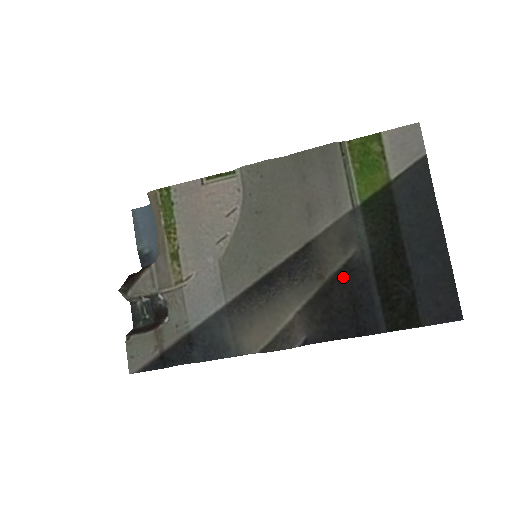
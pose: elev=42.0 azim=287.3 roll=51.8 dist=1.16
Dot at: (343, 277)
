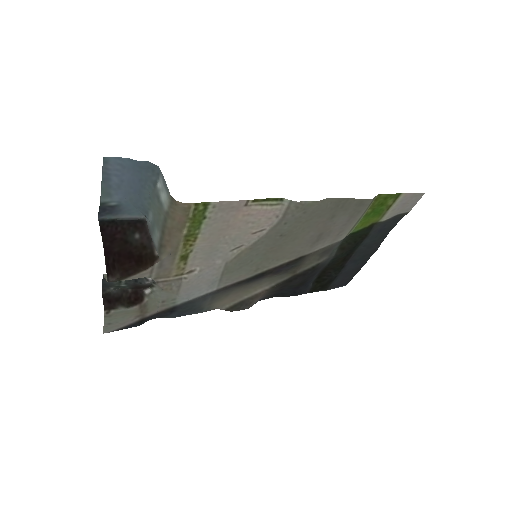
Dot at: (308, 274)
